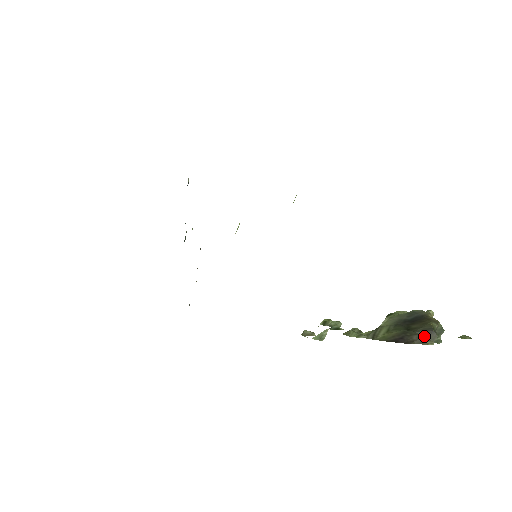
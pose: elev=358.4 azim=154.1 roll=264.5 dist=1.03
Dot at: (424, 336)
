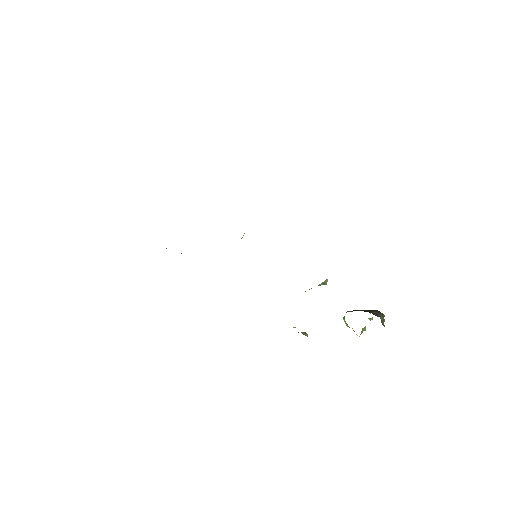
Dot at: (377, 314)
